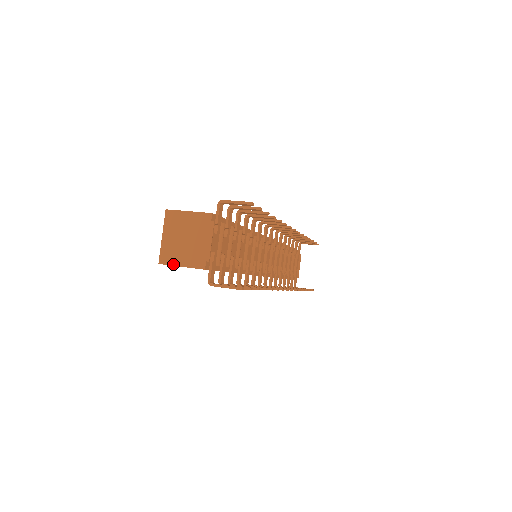
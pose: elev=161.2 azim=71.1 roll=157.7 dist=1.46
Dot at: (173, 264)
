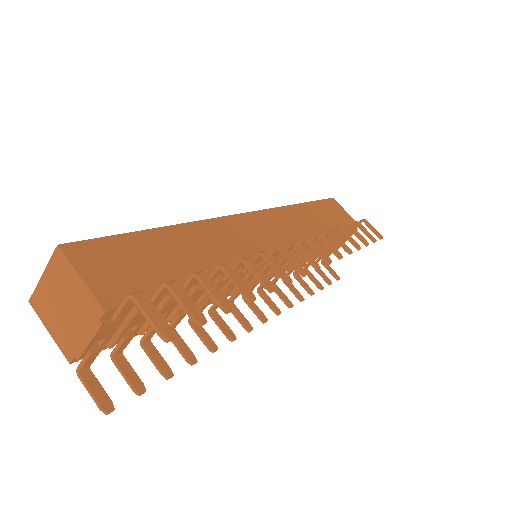
Dot at: (42, 320)
